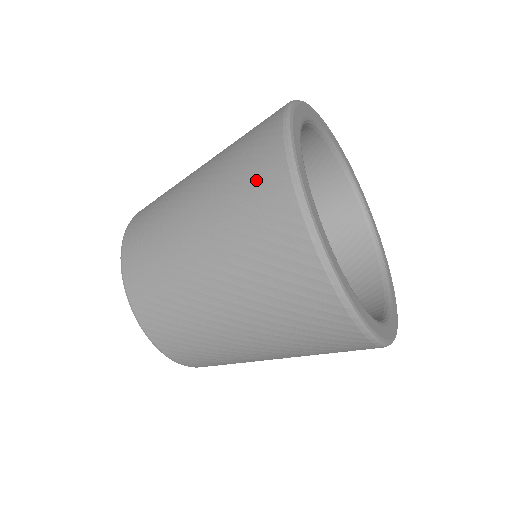
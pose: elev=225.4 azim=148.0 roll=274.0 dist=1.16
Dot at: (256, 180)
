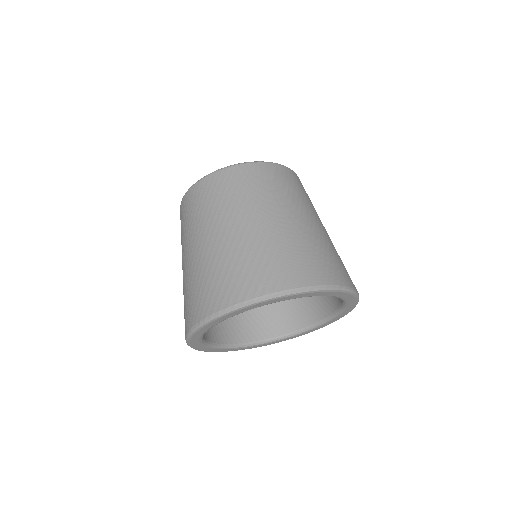
Dot at: (184, 318)
